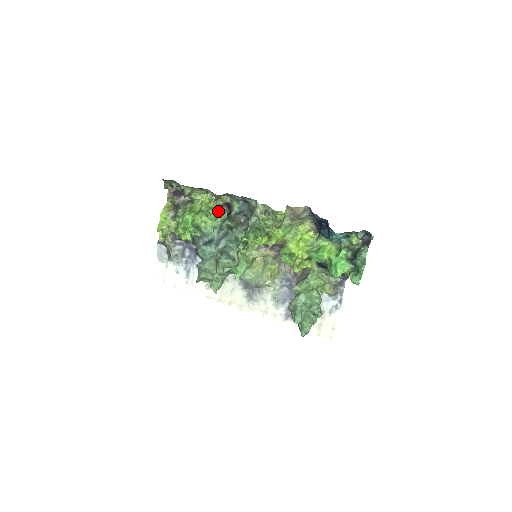
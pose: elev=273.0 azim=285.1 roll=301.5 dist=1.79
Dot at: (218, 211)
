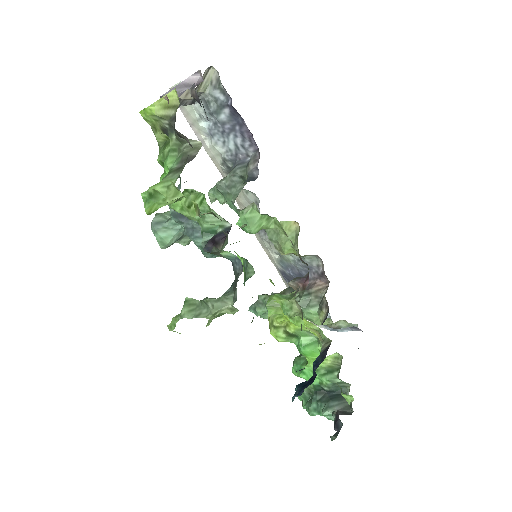
Dot at: (214, 212)
